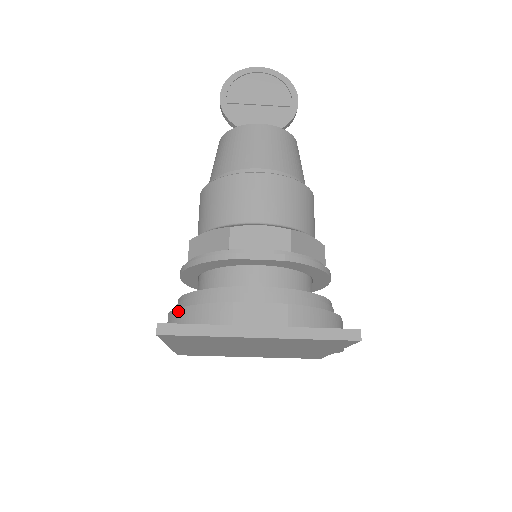
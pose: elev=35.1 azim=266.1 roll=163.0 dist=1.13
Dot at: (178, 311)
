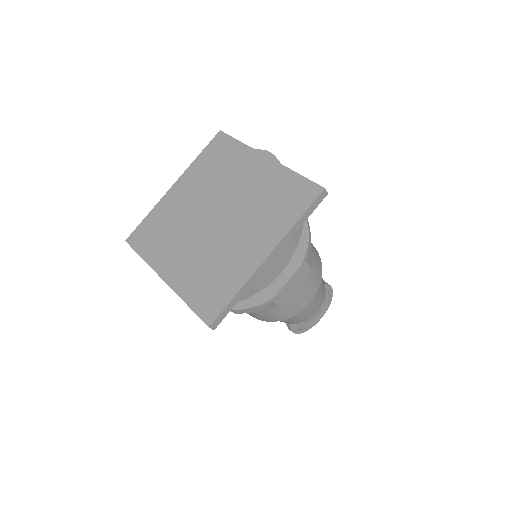
Dot at: occluded
